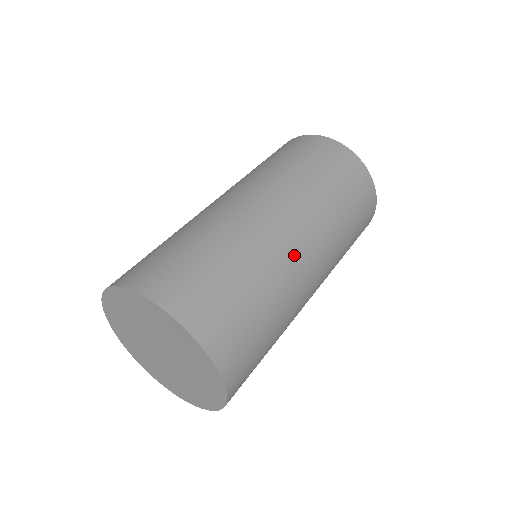
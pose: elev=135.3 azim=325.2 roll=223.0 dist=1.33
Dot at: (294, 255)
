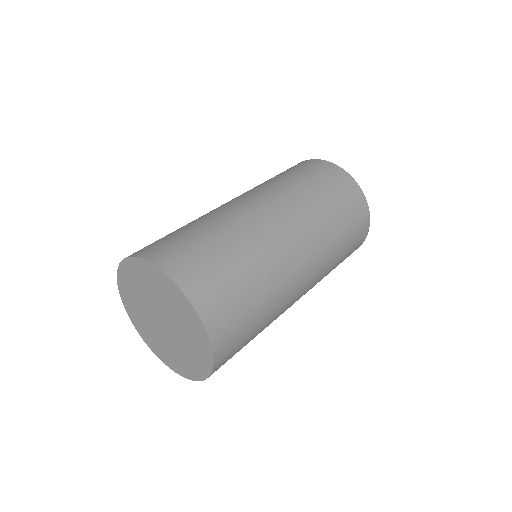
Dot at: (262, 220)
